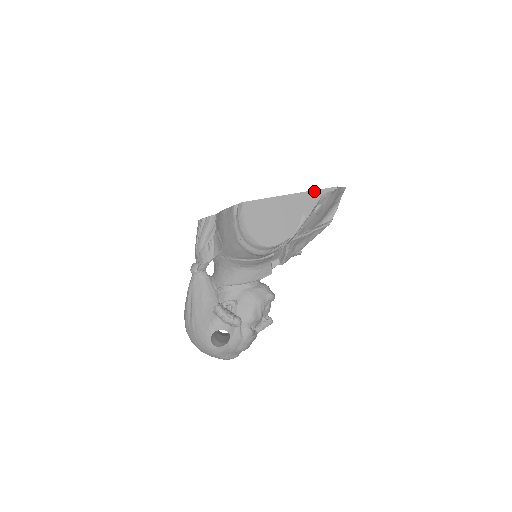
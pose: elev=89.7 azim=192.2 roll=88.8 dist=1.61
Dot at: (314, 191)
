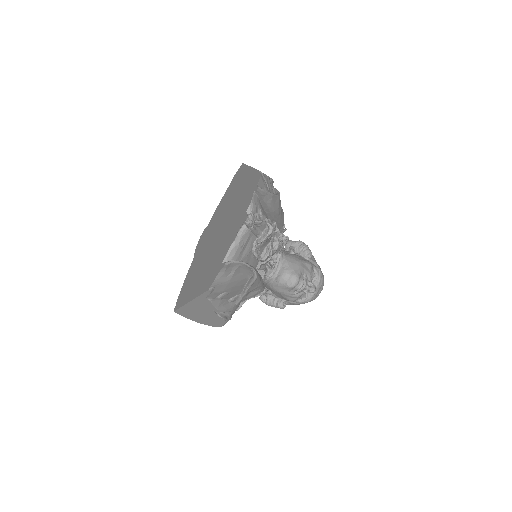
Dot at: (198, 297)
